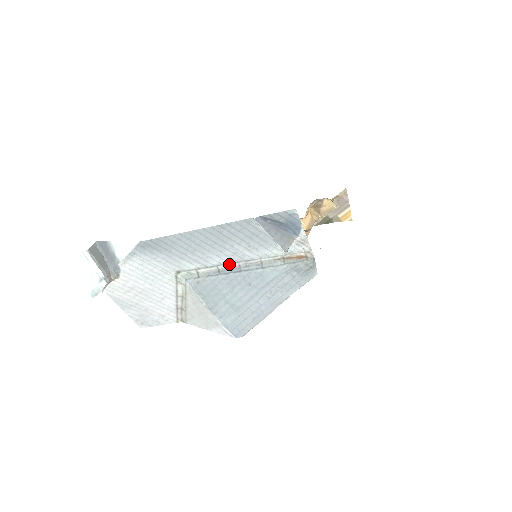
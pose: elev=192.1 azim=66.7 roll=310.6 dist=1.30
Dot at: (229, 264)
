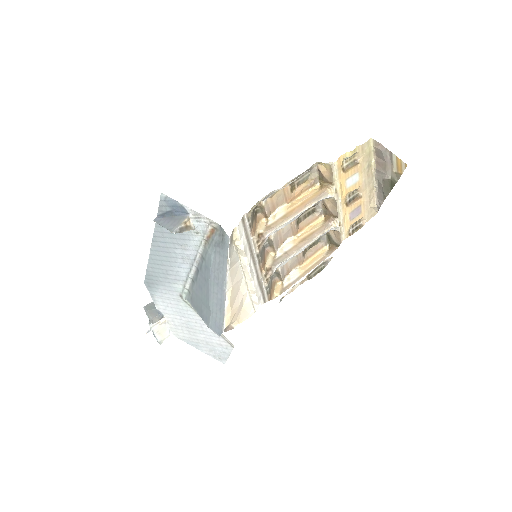
Dot at: (191, 270)
